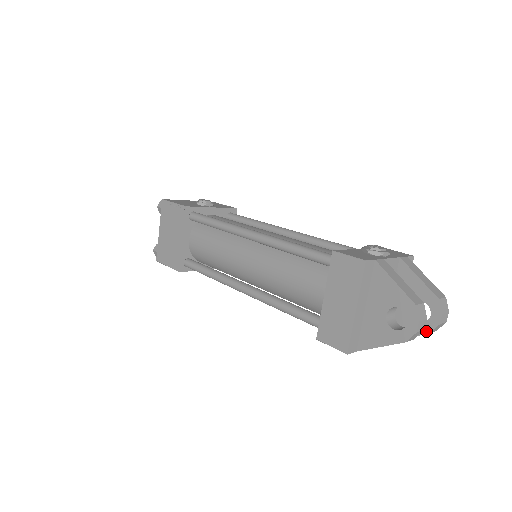
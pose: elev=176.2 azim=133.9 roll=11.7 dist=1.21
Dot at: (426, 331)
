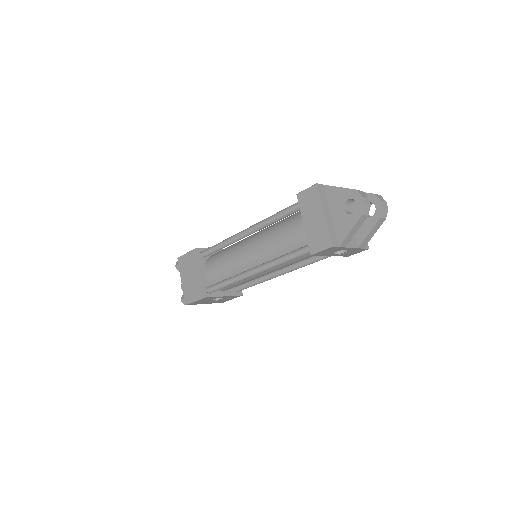
Dot at: (378, 218)
